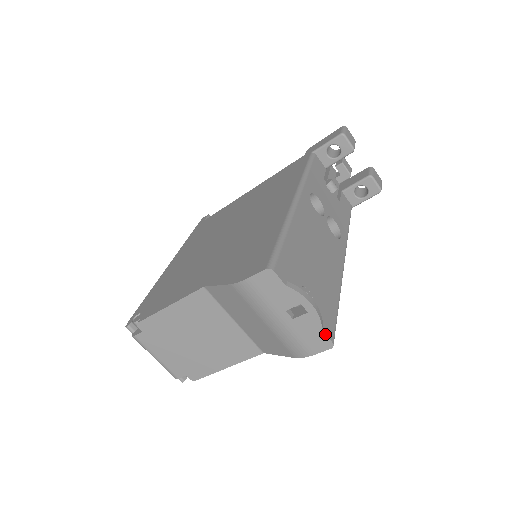
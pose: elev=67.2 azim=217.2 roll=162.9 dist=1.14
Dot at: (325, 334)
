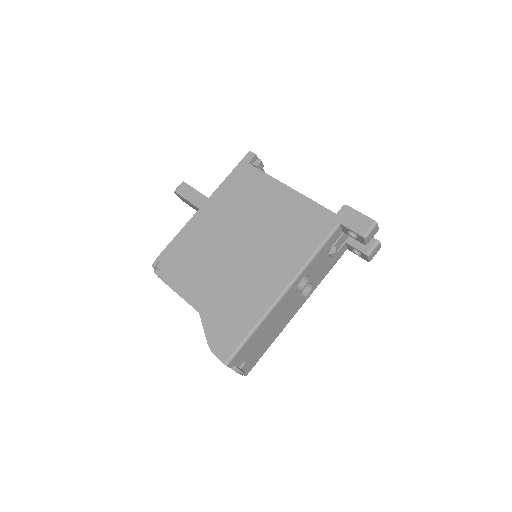
Dot at: (244, 375)
